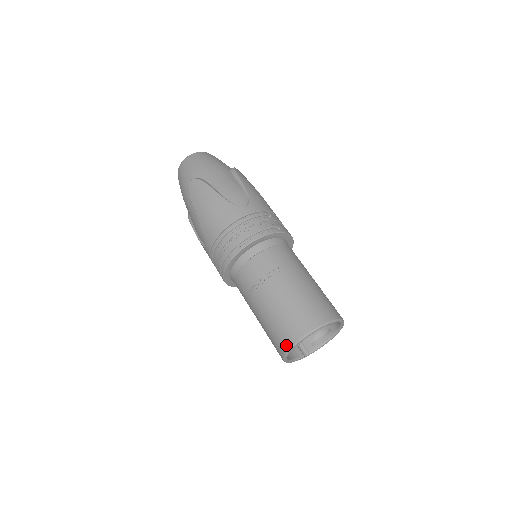
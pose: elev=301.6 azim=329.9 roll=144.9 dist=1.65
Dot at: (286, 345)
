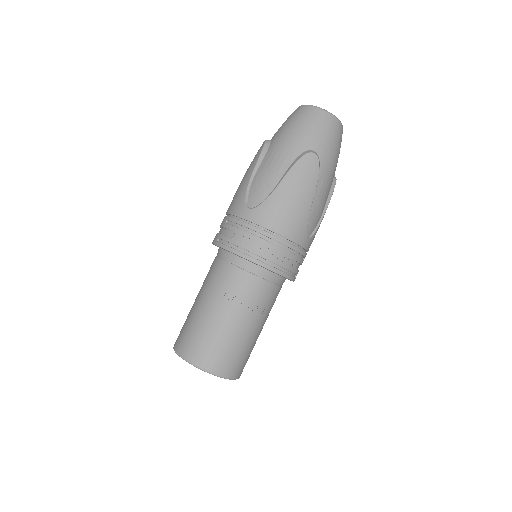
Dot at: (199, 361)
